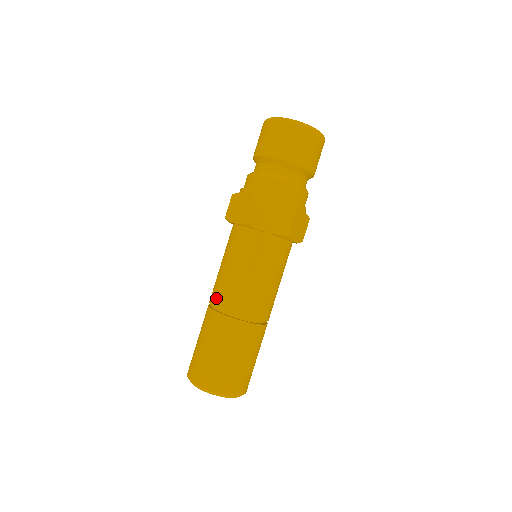
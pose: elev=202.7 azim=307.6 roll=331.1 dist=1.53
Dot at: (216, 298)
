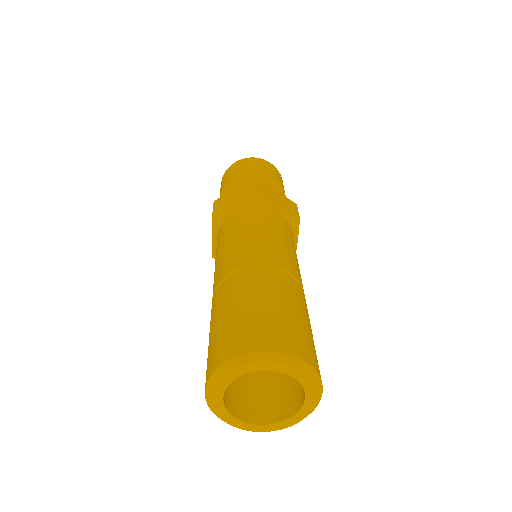
Dot at: occluded
